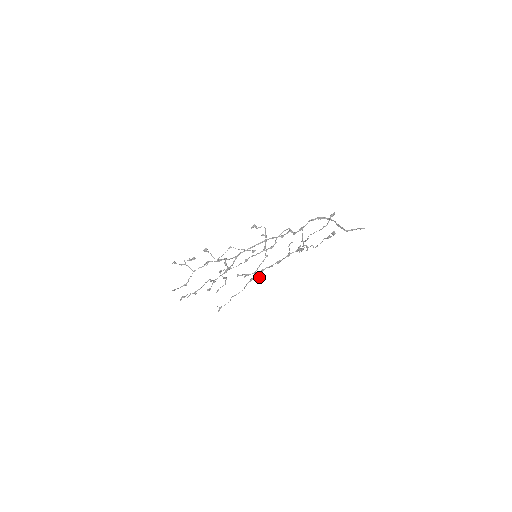
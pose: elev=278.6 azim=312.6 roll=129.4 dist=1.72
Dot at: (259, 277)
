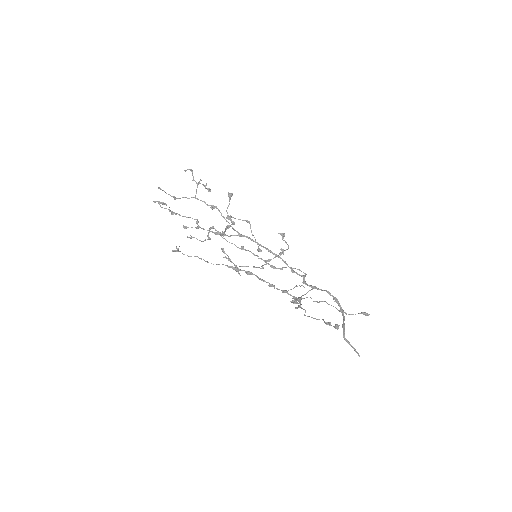
Dot at: occluded
